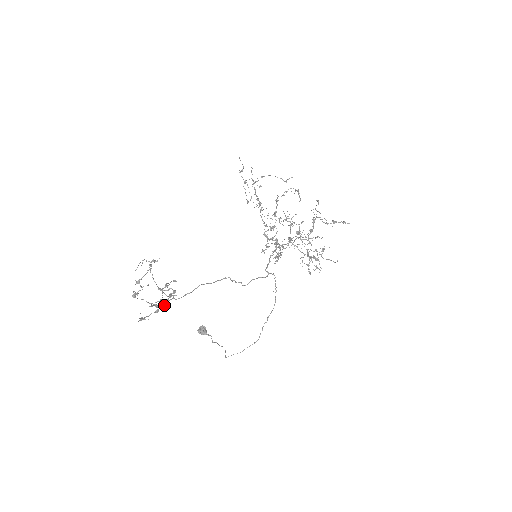
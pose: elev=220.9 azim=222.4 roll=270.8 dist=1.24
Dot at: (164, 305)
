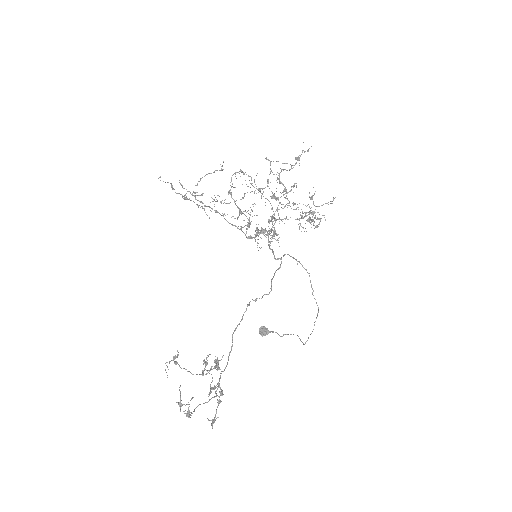
Dot at: (220, 392)
